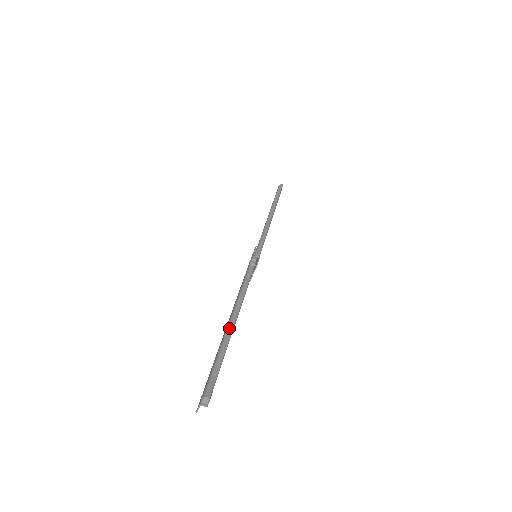
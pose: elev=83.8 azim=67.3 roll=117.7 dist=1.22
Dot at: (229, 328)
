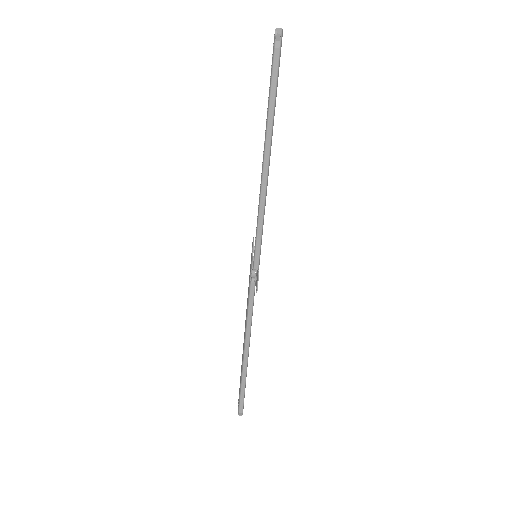
Dot at: (244, 361)
